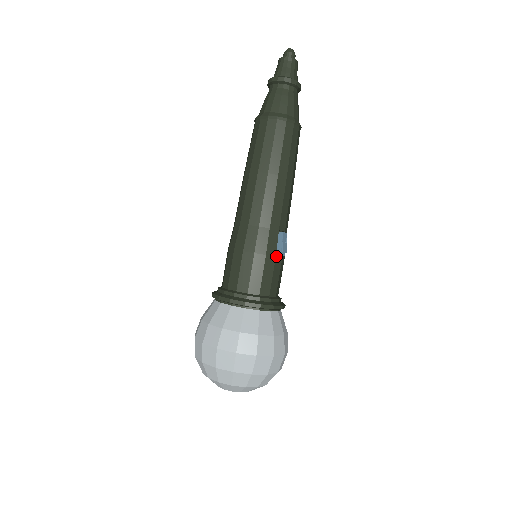
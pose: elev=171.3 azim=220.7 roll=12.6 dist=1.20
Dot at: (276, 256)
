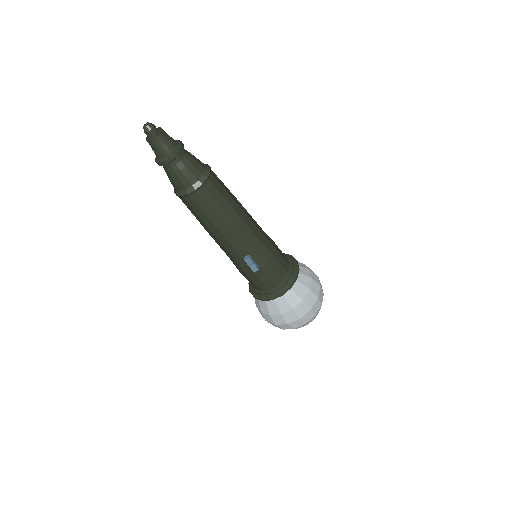
Dot at: occluded
